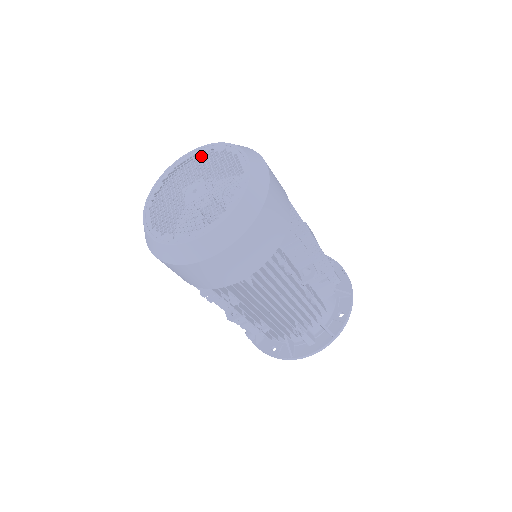
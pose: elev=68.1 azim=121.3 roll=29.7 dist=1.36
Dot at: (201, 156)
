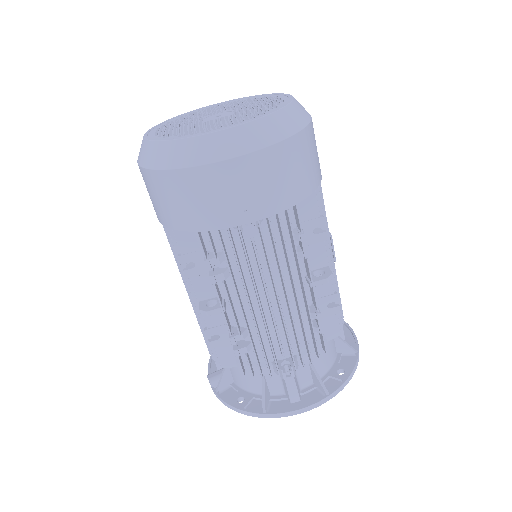
Dot at: occluded
